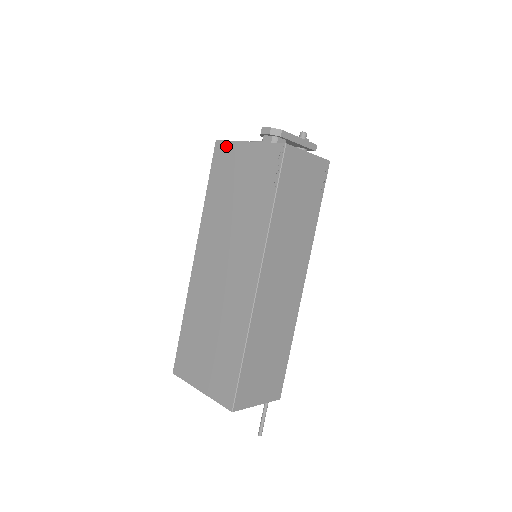
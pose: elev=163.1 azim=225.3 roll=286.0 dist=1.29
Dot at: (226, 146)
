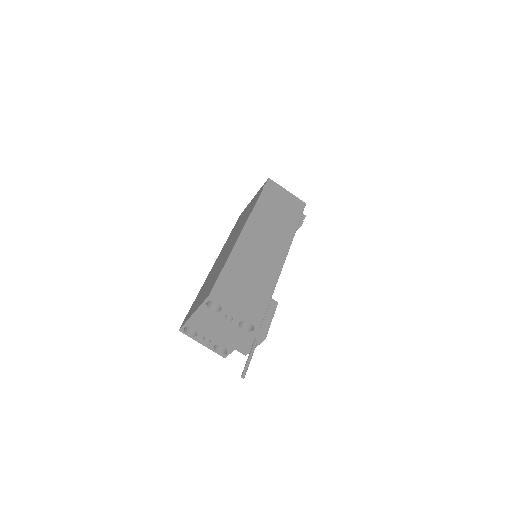
Dot at: (244, 210)
